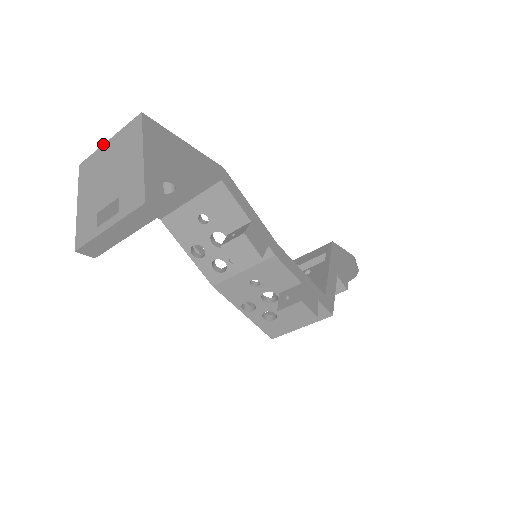
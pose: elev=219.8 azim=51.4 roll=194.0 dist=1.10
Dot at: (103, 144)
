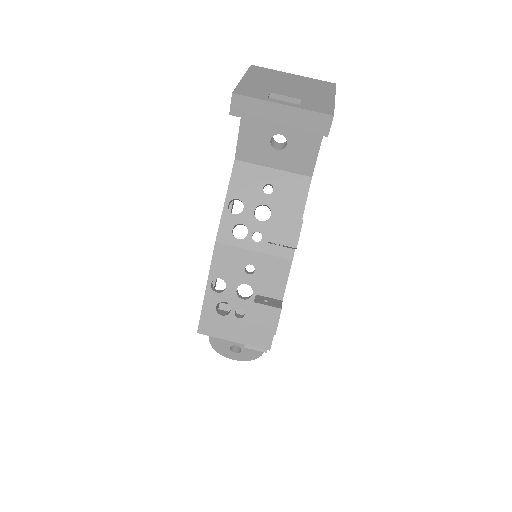
Dot at: occluded
